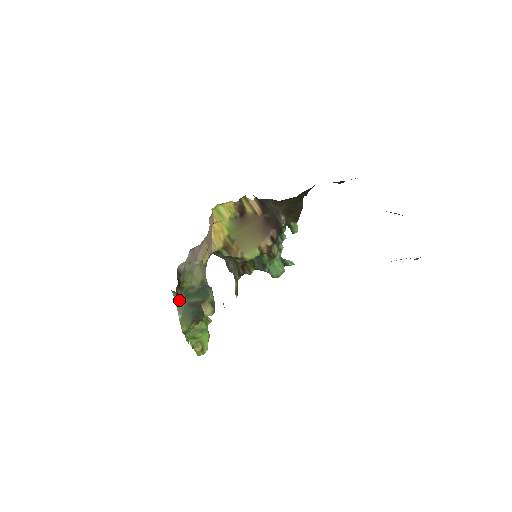
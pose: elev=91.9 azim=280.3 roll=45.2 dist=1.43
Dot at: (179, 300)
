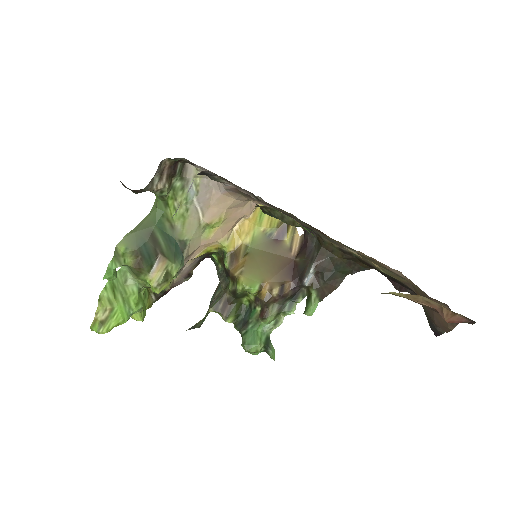
Dot at: (157, 171)
